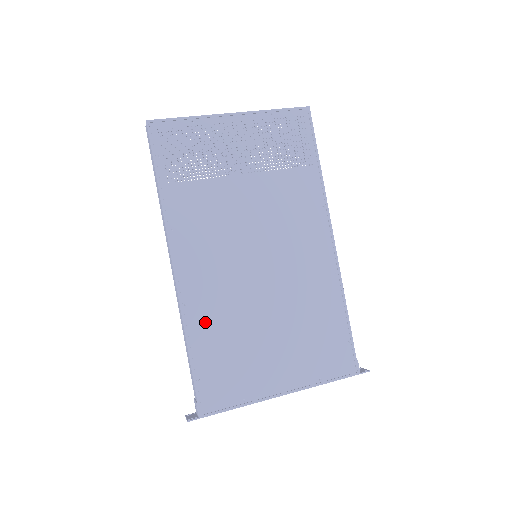
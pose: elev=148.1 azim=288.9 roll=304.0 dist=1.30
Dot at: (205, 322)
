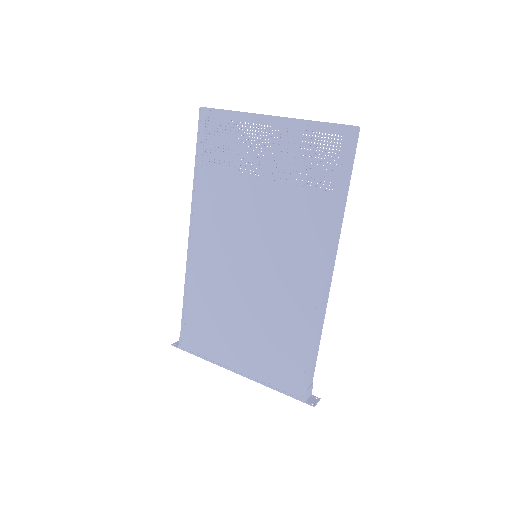
Dot at: (199, 287)
